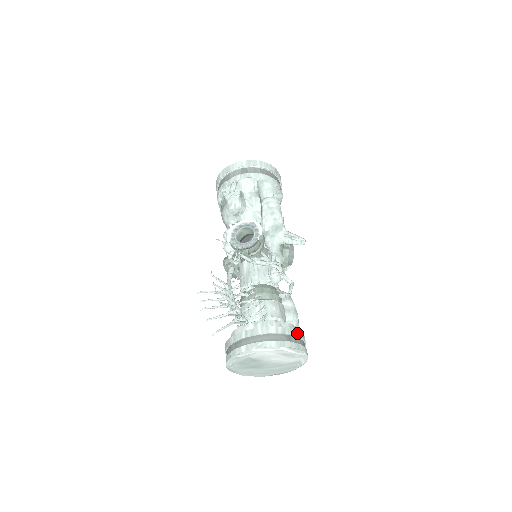
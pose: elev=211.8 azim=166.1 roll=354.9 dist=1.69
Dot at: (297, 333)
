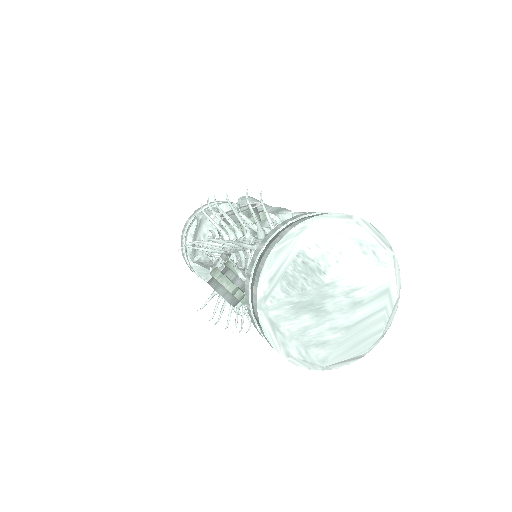
Dot at: occluded
